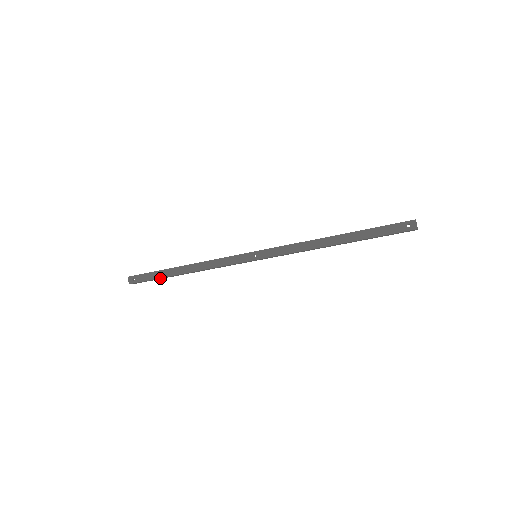
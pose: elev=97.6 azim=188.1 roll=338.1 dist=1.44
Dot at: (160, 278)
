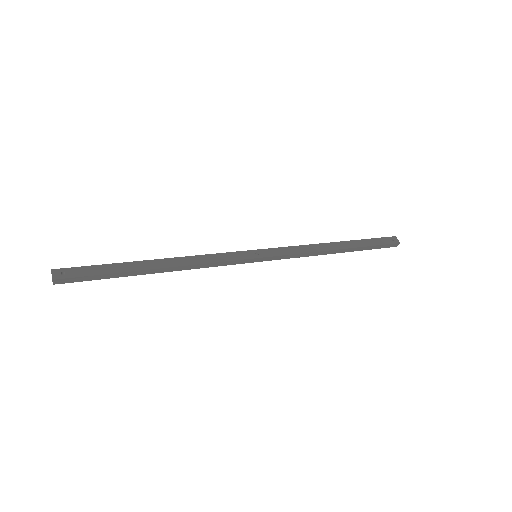
Dot at: (115, 274)
